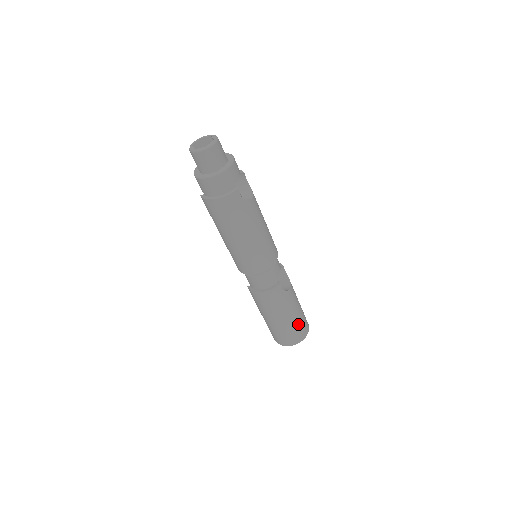
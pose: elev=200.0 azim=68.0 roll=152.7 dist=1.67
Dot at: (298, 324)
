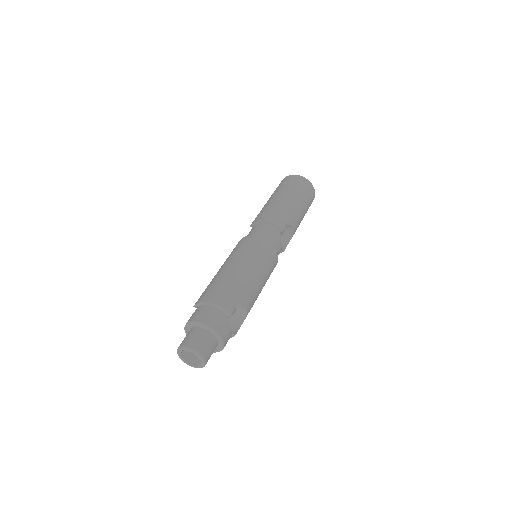
Dot at: occluded
